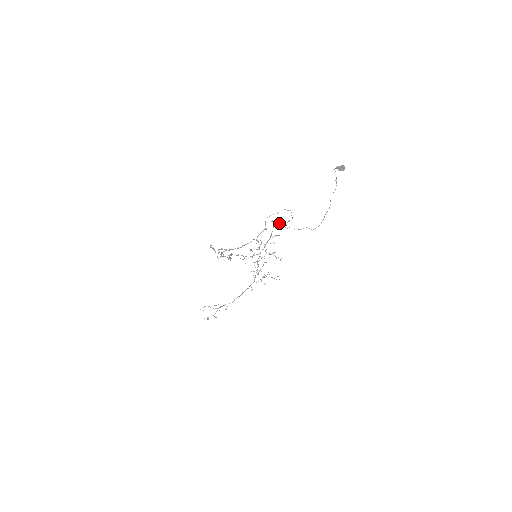
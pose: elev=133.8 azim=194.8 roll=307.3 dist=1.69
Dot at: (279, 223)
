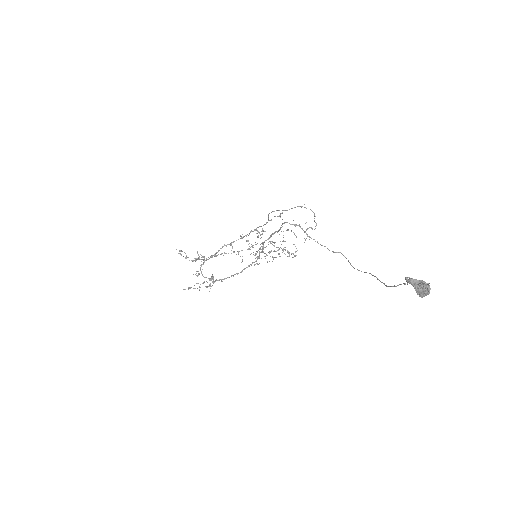
Dot at: (292, 224)
